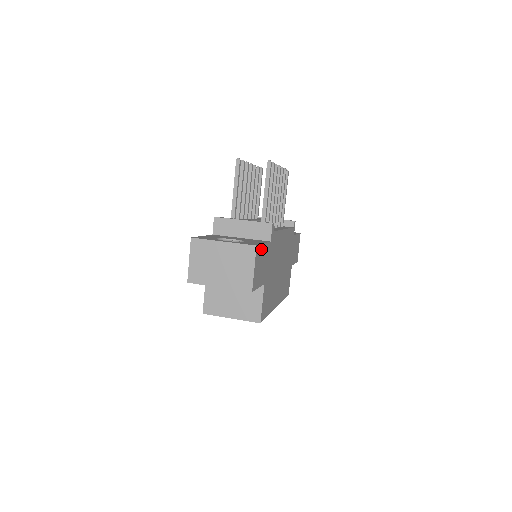
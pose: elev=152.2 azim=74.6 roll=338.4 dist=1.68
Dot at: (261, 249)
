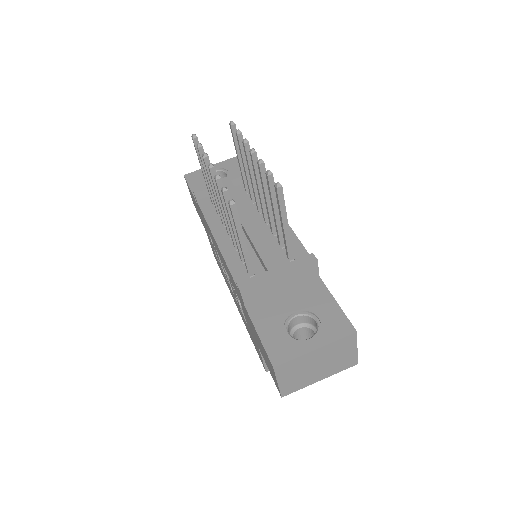
Dot at: (342, 315)
